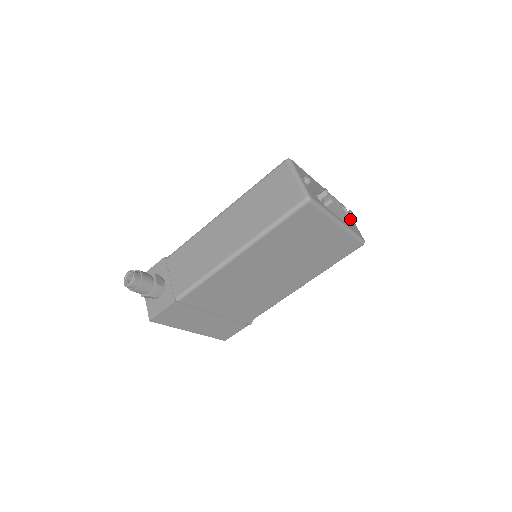
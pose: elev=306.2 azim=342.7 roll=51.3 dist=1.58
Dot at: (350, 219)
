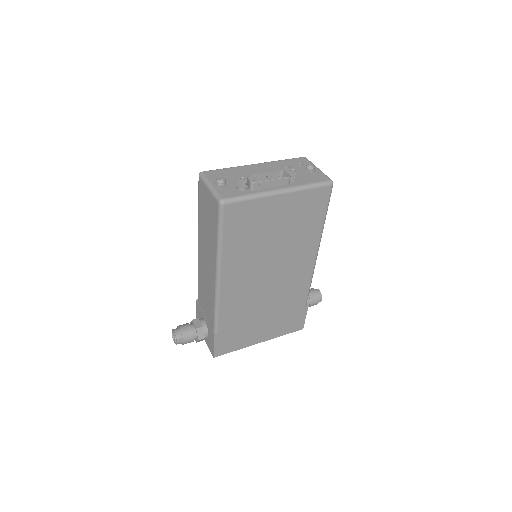
Dot at: (295, 177)
